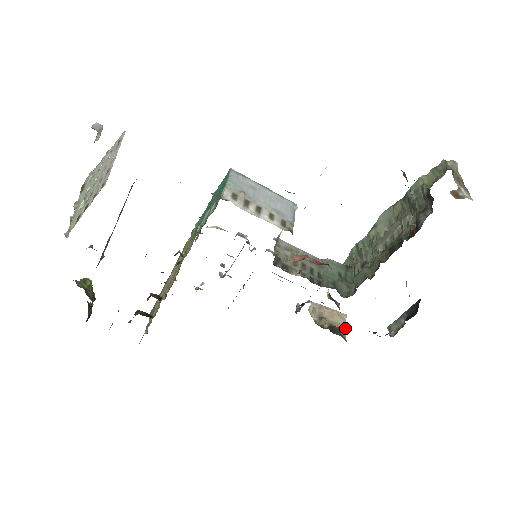
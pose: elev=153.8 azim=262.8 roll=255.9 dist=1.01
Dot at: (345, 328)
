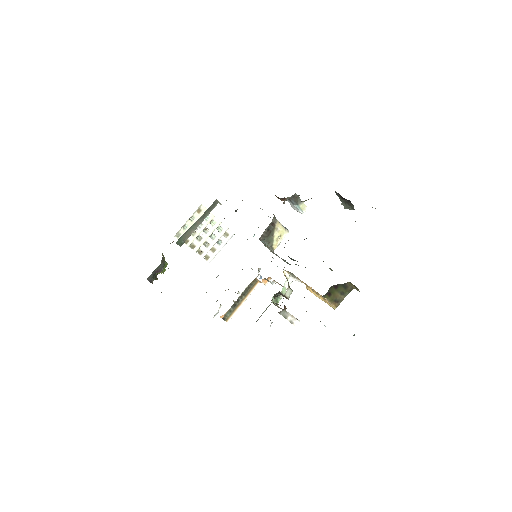
Dot at: occluded
